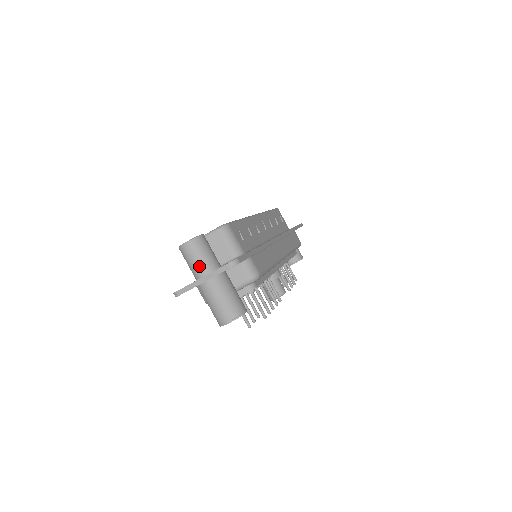
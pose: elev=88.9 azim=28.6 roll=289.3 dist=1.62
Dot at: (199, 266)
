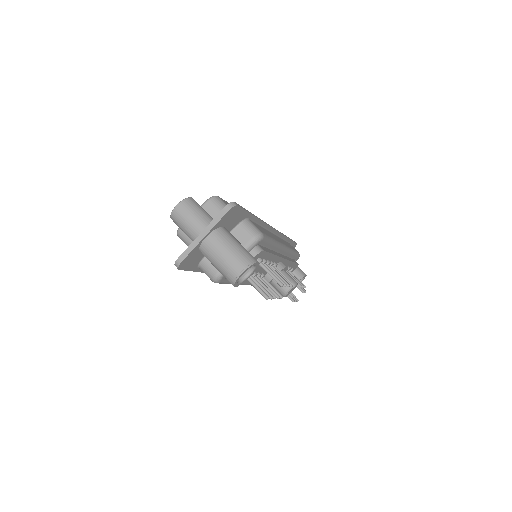
Dot at: (196, 224)
